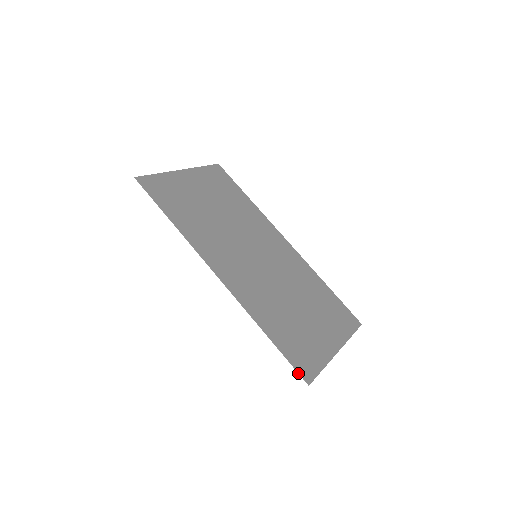
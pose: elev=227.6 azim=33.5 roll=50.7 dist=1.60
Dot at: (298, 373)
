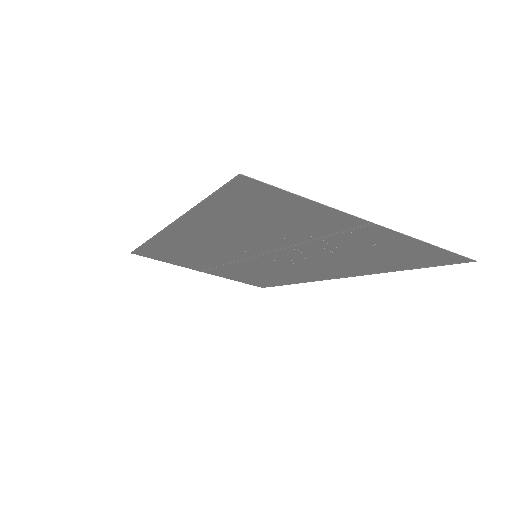
Dot at: (226, 183)
